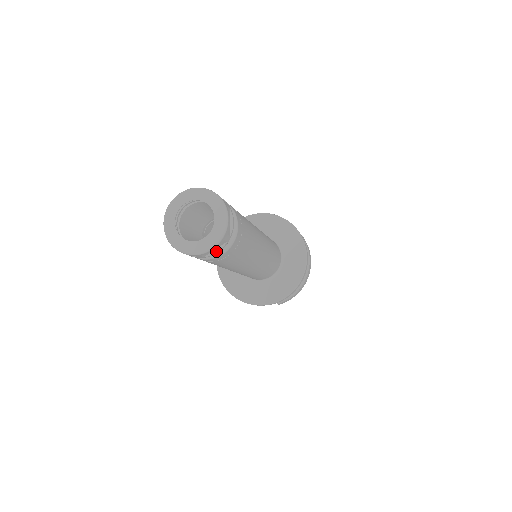
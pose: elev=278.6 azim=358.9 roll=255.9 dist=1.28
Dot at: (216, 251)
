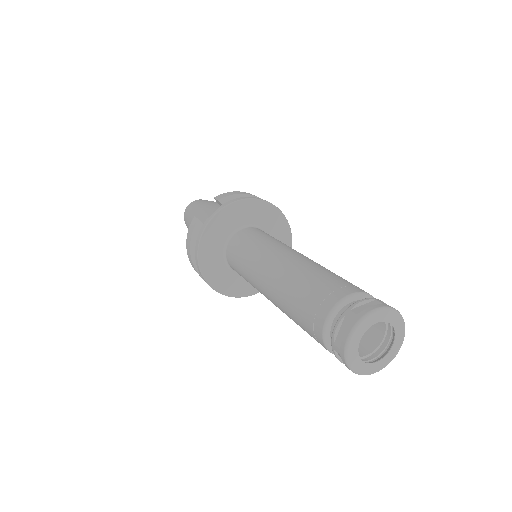
Dot at: occluded
